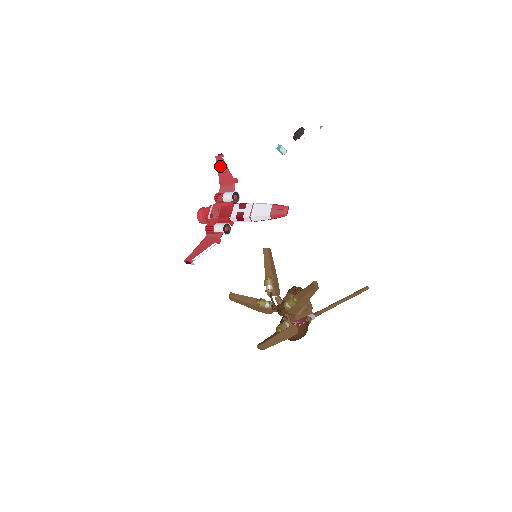
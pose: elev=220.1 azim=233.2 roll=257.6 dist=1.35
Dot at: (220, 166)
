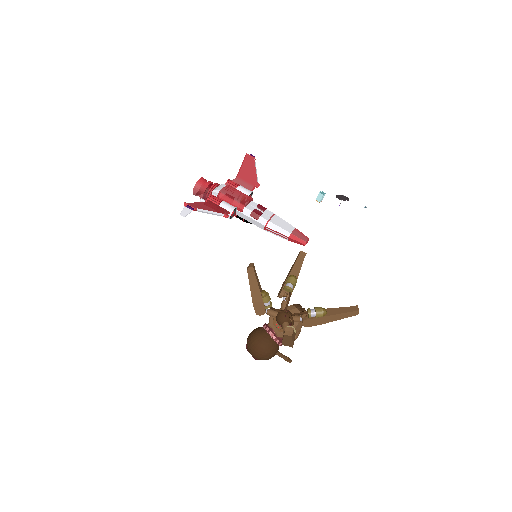
Dot at: (248, 163)
